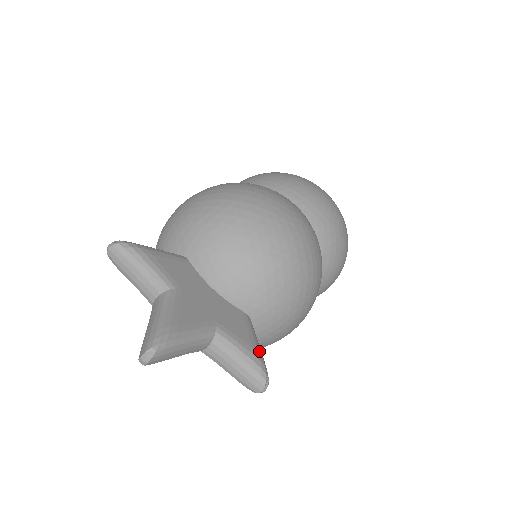
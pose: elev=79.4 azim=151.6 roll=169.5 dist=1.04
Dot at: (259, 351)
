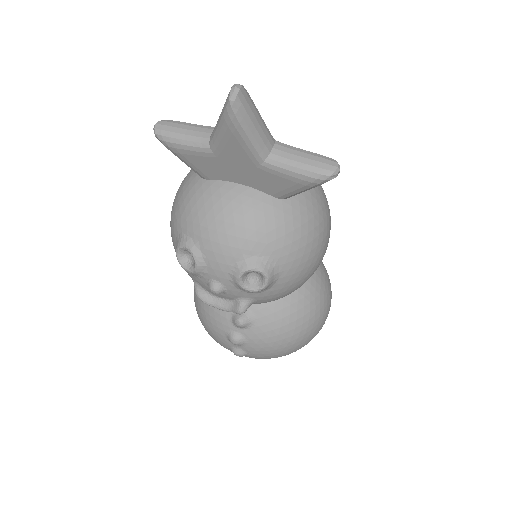
Dot at: occluded
